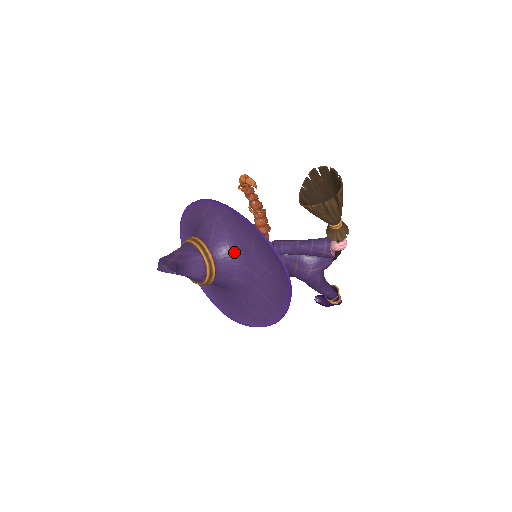
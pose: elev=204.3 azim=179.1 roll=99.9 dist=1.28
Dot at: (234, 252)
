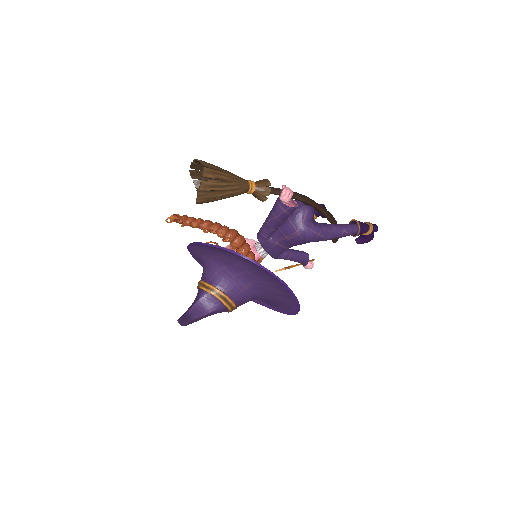
Dot at: (224, 270)
